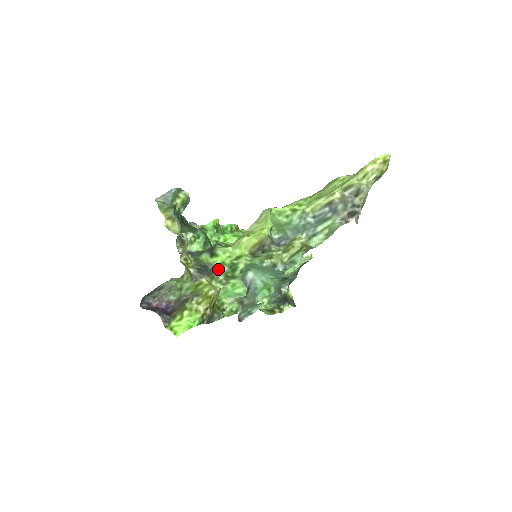
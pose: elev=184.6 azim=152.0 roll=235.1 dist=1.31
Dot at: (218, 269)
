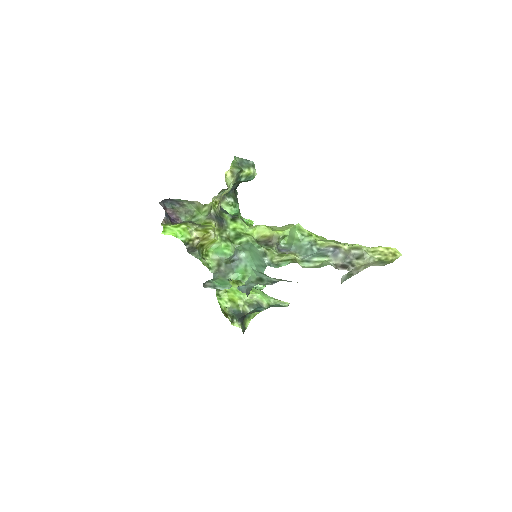
Dot at: (228, 230)
